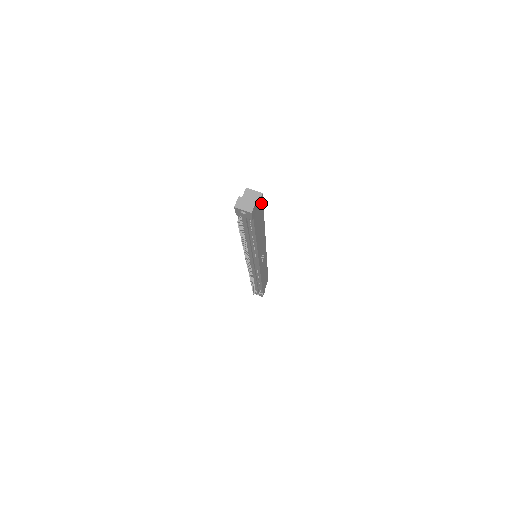
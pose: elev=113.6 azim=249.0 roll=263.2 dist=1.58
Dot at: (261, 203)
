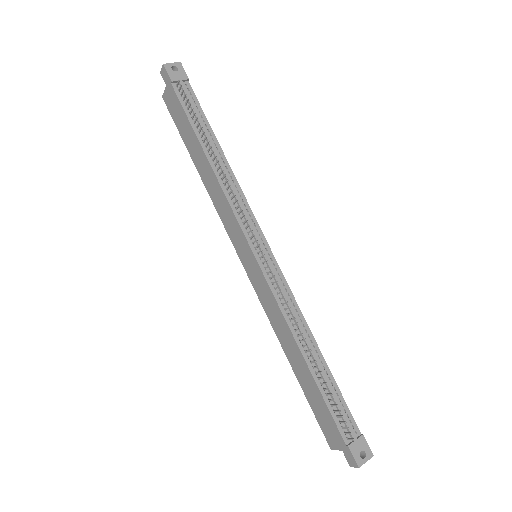
Dot at: occluded
